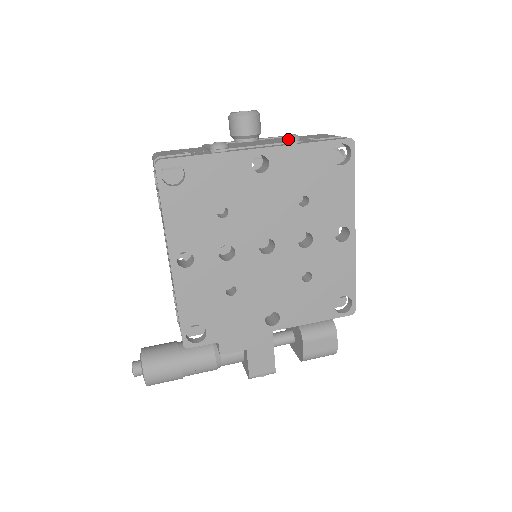
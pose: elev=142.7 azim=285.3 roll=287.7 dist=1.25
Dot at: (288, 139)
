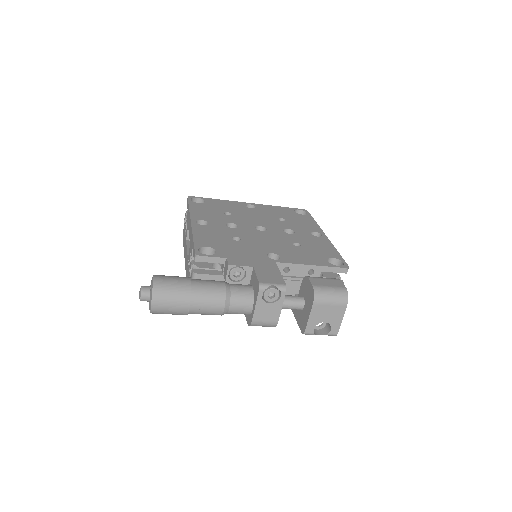
Dot at: occluded
